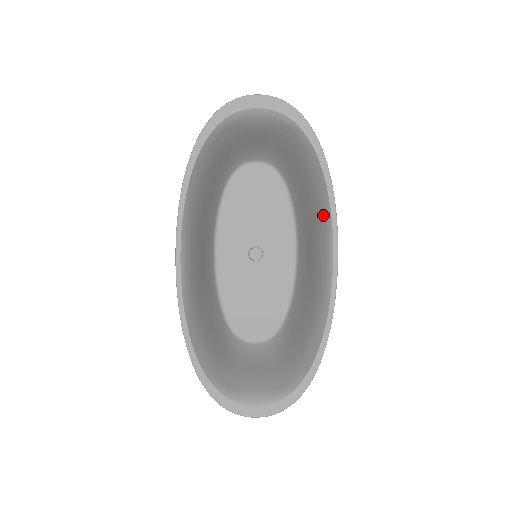
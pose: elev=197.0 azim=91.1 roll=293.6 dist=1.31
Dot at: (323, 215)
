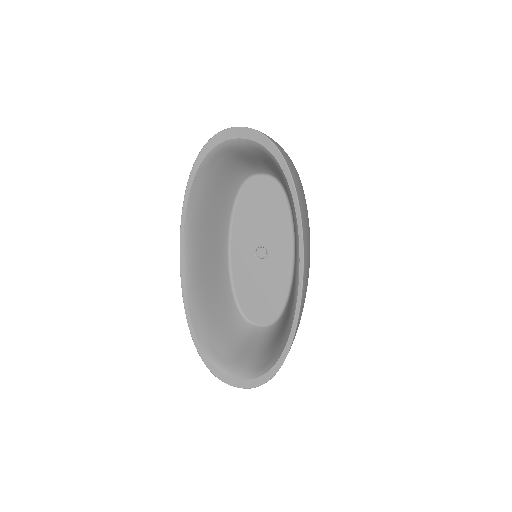
Dot at: (295, 231)
